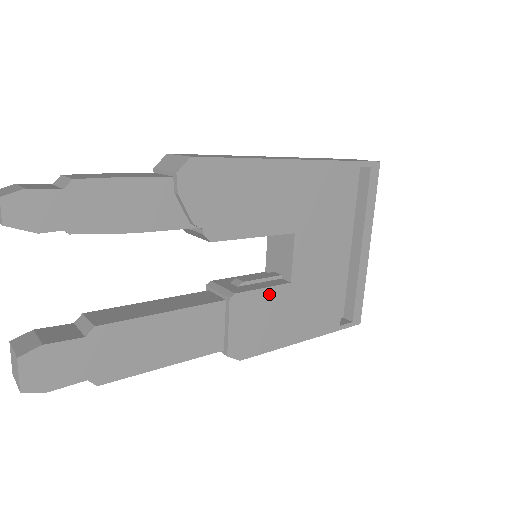
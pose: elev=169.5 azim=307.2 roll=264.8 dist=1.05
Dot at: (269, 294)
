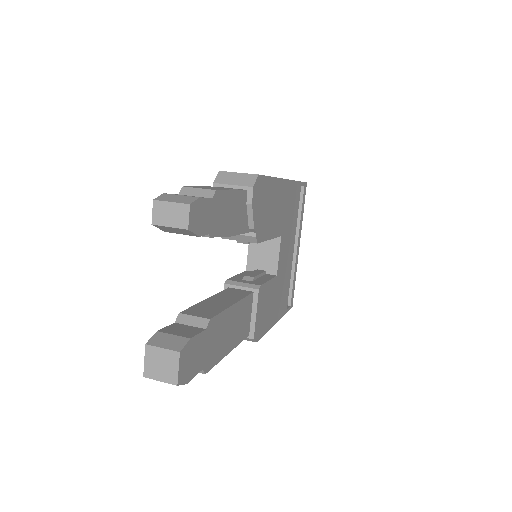
Dot at: (270, 285)
